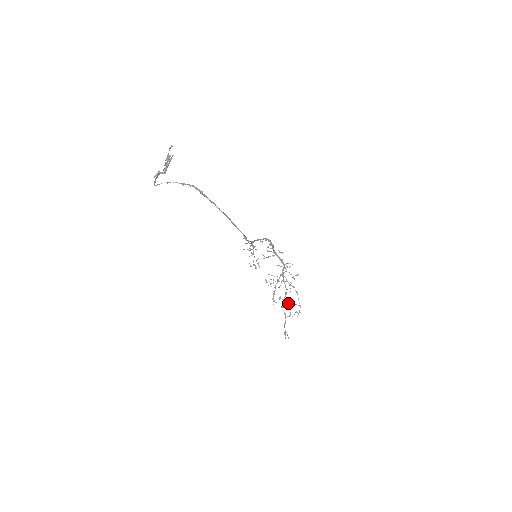
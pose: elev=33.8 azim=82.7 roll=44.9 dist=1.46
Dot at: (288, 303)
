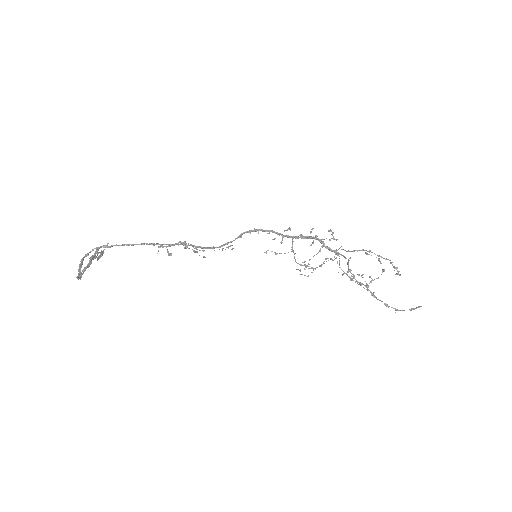
Dot at: occluded
